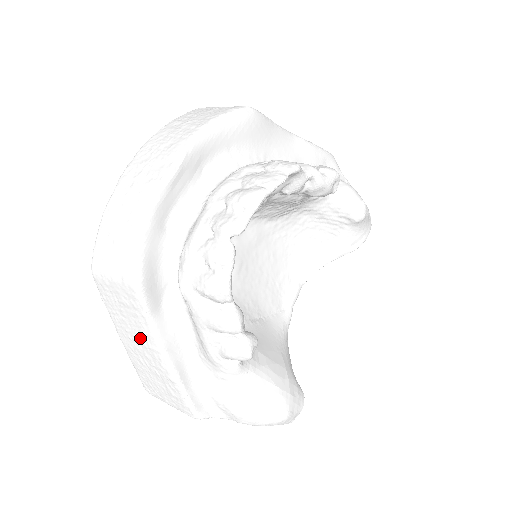
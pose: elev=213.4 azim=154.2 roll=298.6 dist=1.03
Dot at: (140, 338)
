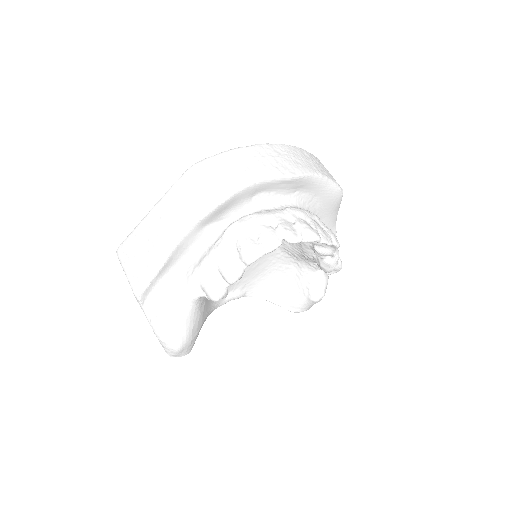
Dot at: (170, 225)
